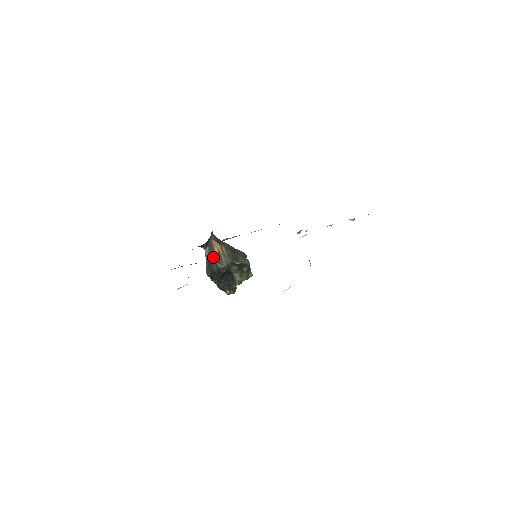
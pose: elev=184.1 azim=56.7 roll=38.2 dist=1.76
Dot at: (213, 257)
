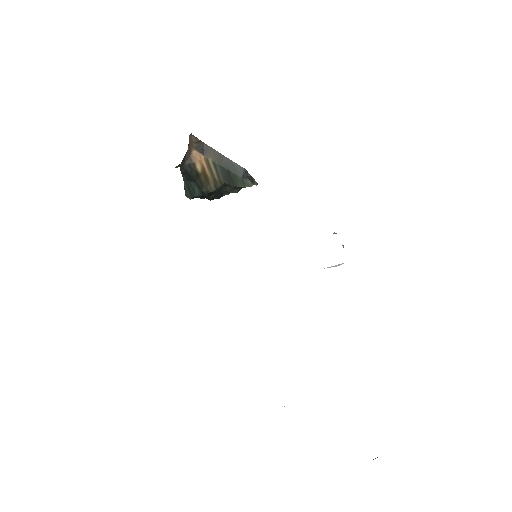
Dot at: (194, 178)
